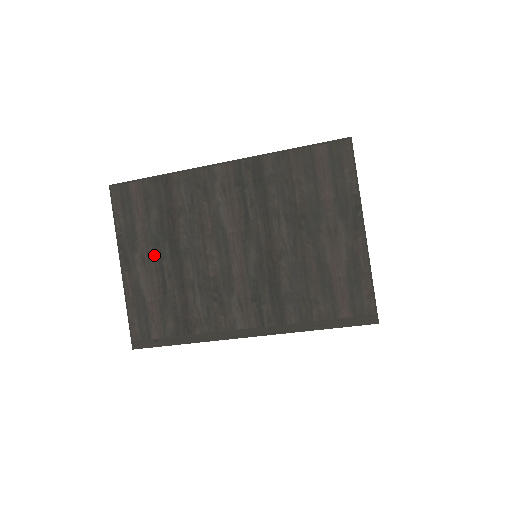
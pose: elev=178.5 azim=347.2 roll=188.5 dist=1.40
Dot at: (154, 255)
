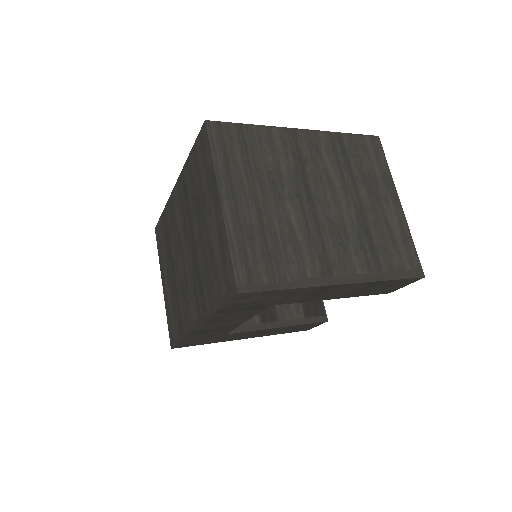
Dot at: (168, 272)
